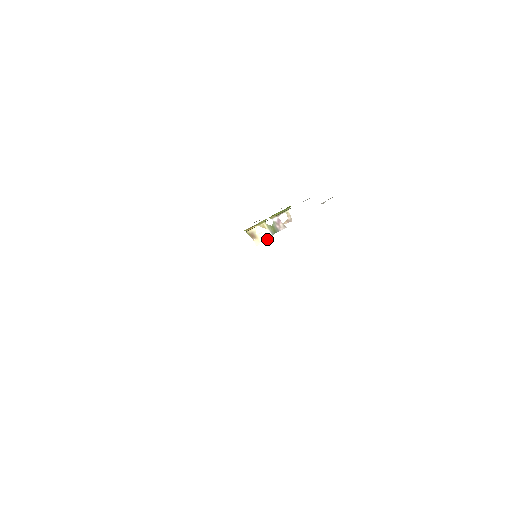
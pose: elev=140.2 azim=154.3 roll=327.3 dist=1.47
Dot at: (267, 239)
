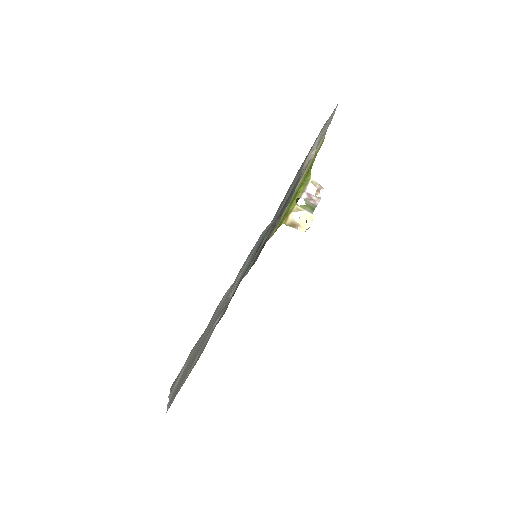
Dot at: (310, 221)
